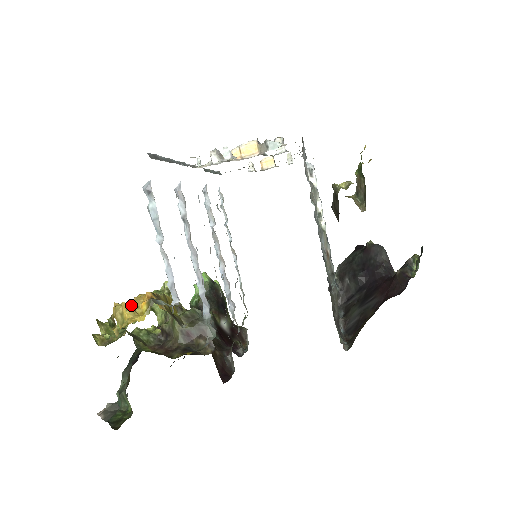
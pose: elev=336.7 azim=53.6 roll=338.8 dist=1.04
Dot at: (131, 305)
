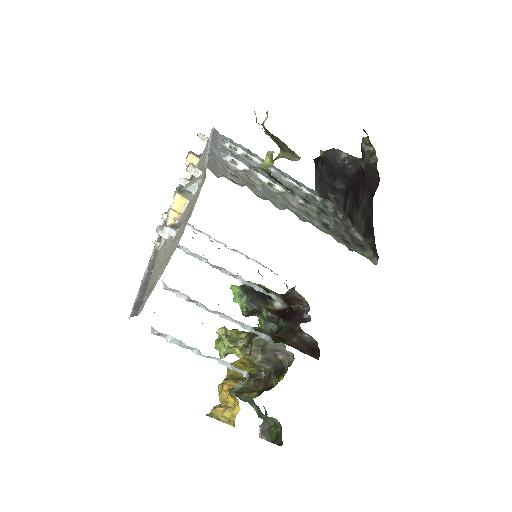
Dot at: (221, 402)
